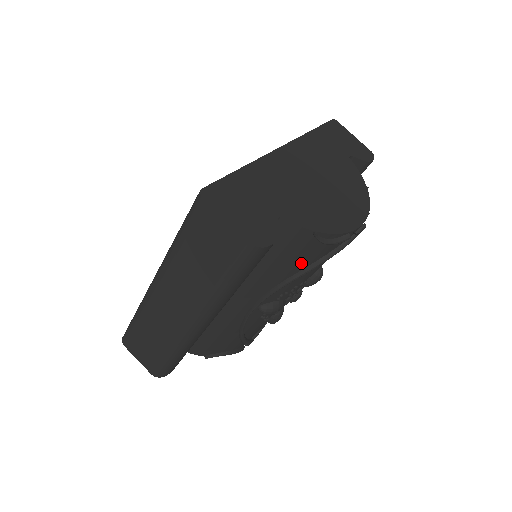
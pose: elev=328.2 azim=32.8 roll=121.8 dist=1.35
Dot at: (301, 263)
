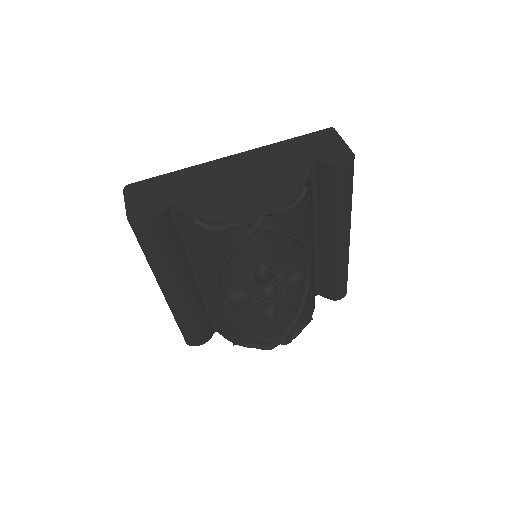
Dot at: (215, 250)
